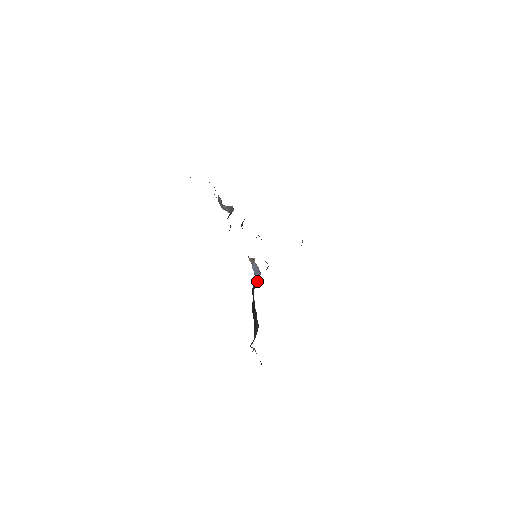
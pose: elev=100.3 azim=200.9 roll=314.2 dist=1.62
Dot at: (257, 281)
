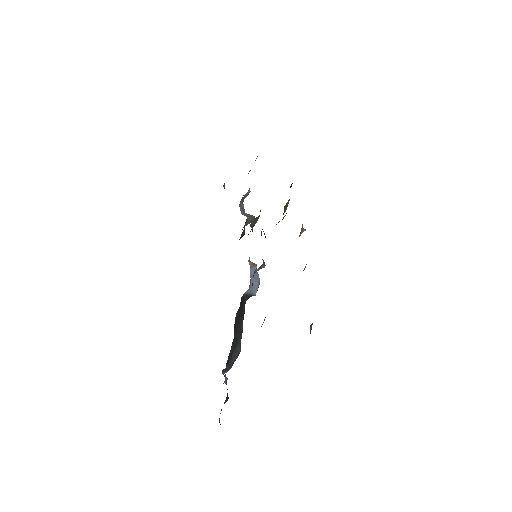
Dot at: (252, 290)
